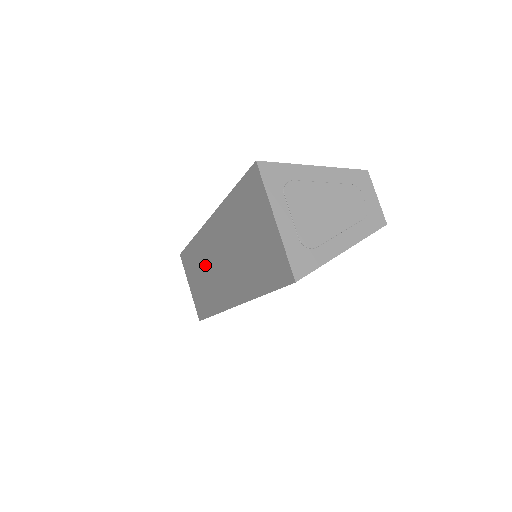
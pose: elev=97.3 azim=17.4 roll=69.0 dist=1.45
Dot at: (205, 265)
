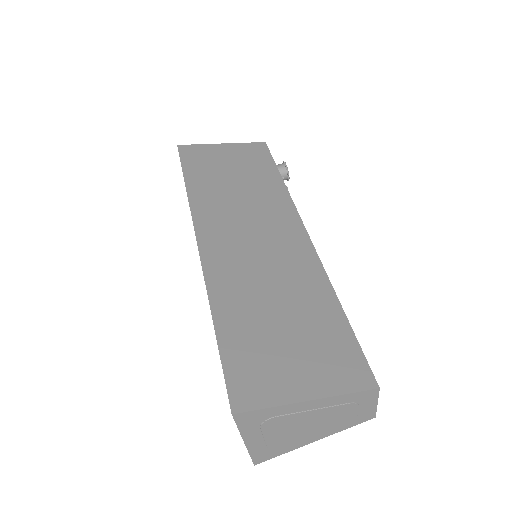
Dot at: occluded
